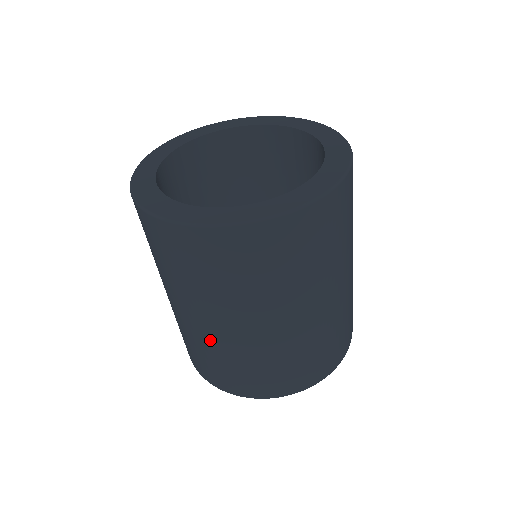
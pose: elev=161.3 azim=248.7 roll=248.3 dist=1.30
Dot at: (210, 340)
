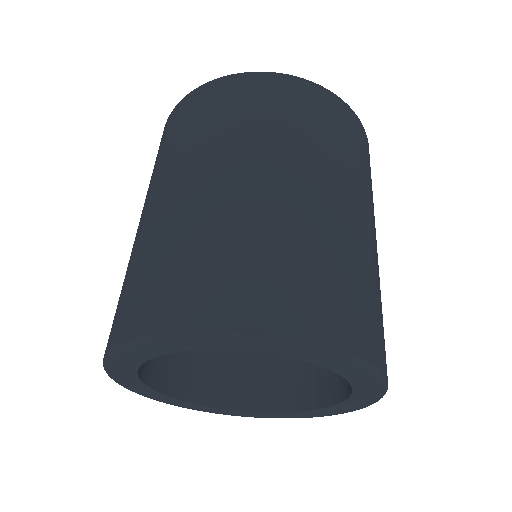
Dot at: (201, 209)
